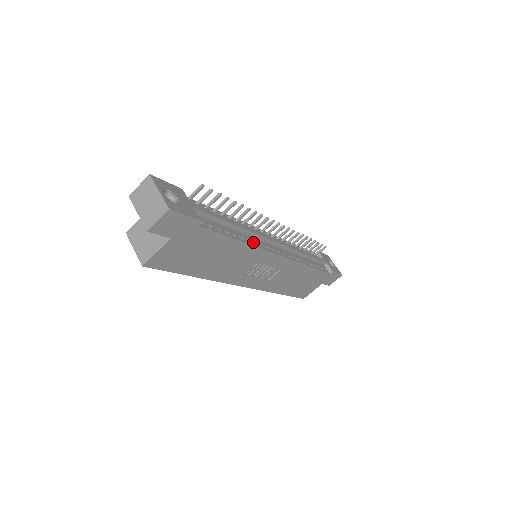
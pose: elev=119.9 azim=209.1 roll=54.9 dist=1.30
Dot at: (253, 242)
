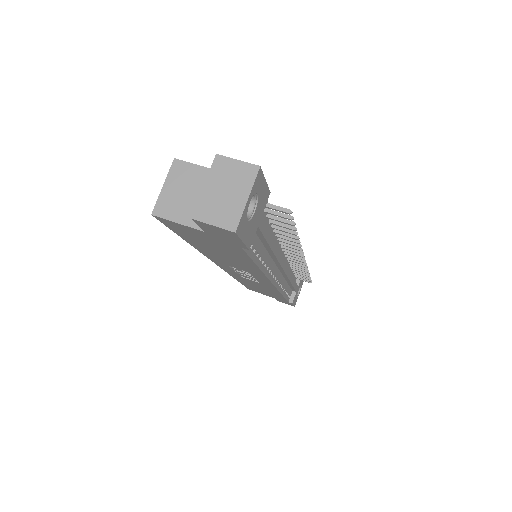
Dot at: (267, 265)
